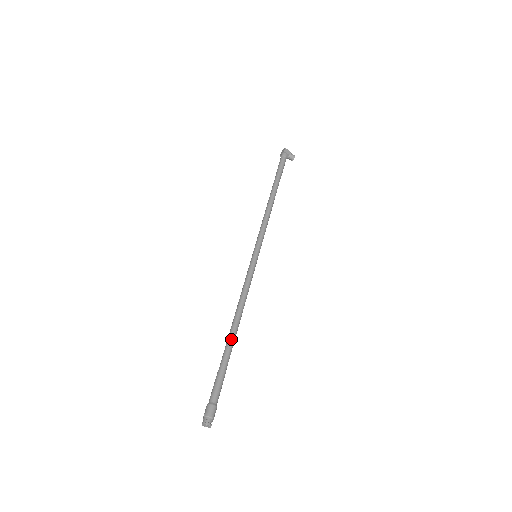
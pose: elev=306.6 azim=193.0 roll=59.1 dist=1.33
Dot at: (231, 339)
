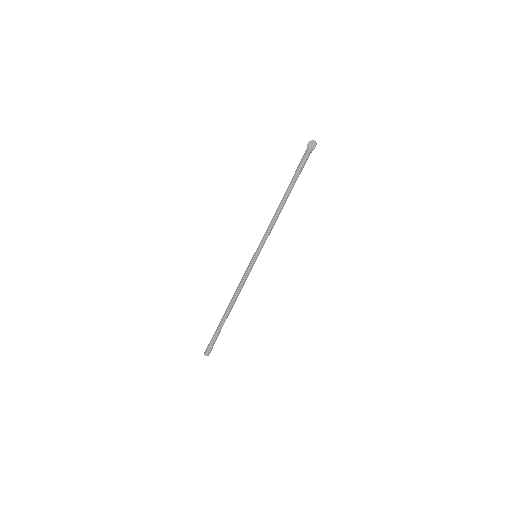
Dot at: (228, 315)
